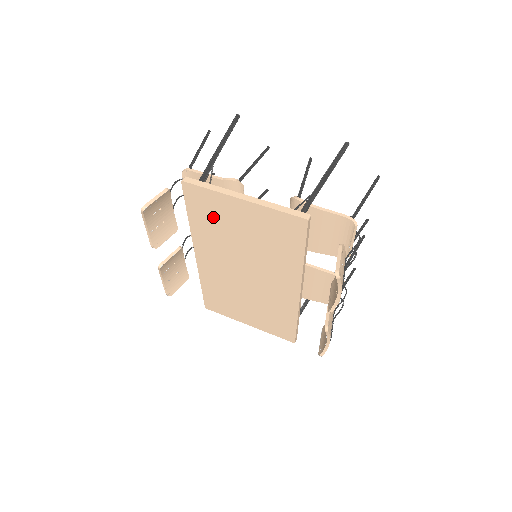
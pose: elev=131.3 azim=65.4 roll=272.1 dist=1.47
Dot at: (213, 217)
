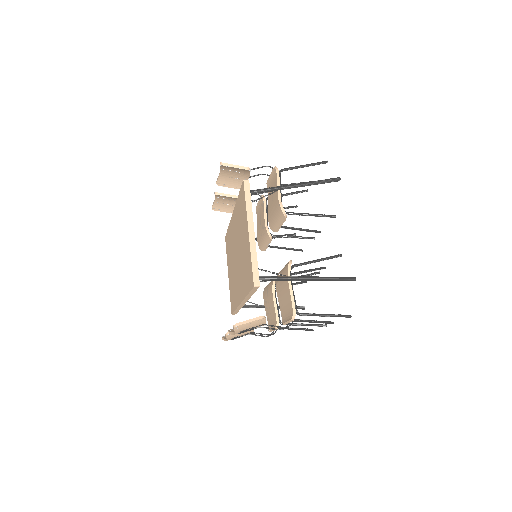
Dot at: occluded
